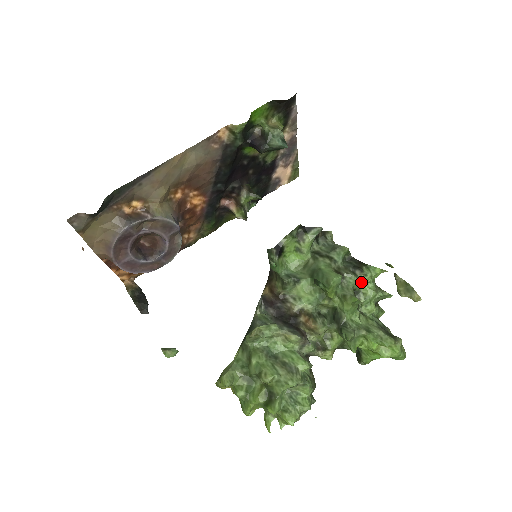
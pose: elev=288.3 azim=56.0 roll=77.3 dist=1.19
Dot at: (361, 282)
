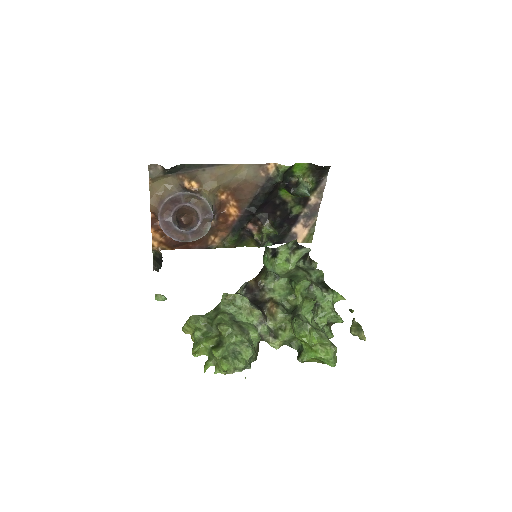
Dot at: (323, 297)
